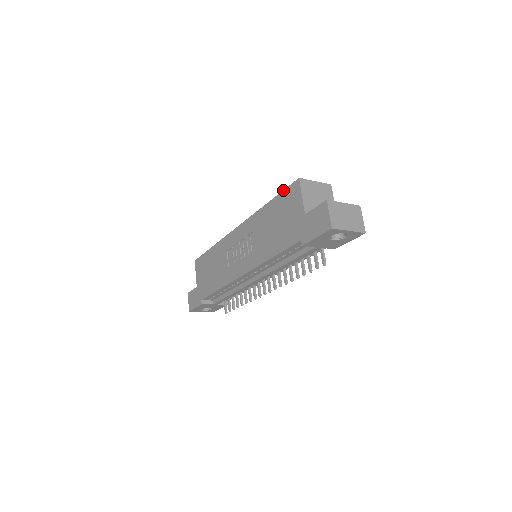
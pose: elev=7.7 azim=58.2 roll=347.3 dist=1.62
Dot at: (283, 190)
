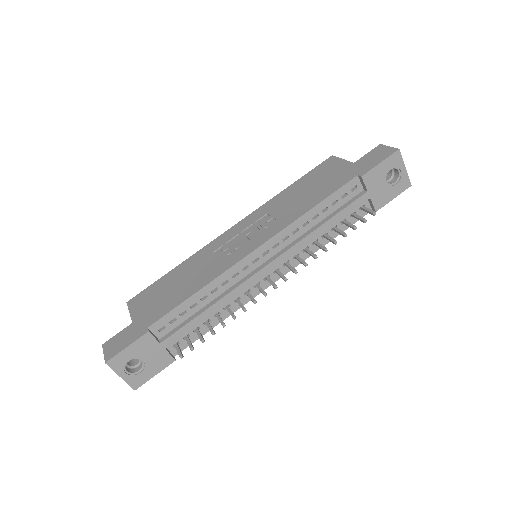
Dot at: (311, 170)
